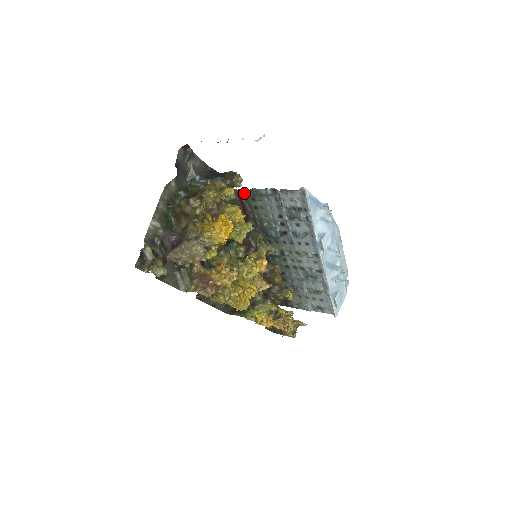
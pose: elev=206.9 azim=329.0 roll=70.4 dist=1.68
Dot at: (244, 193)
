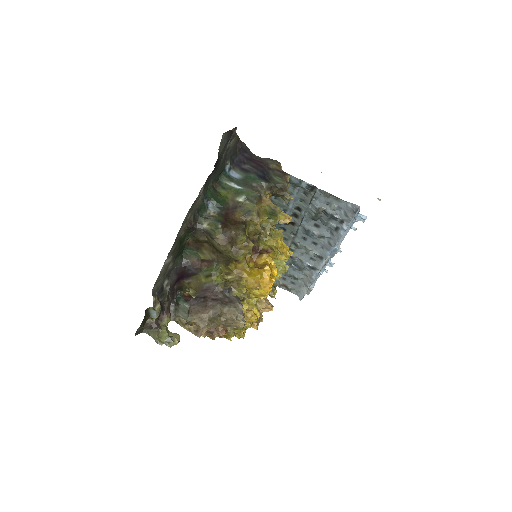
Dot at: occluded
